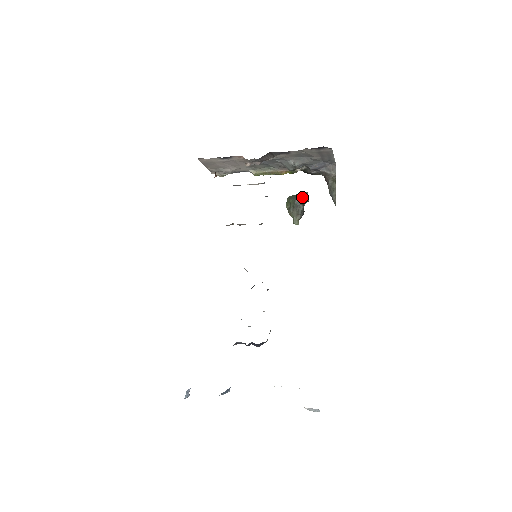
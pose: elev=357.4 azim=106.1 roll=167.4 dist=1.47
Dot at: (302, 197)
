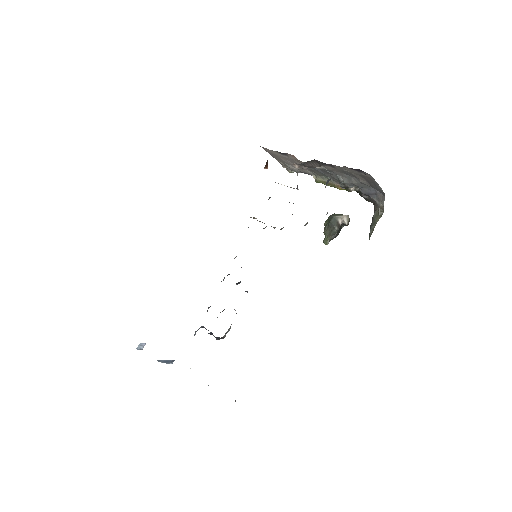
Dot at: (340, 218)
